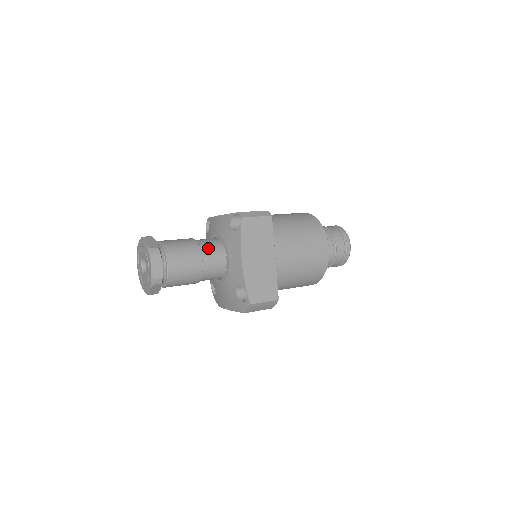
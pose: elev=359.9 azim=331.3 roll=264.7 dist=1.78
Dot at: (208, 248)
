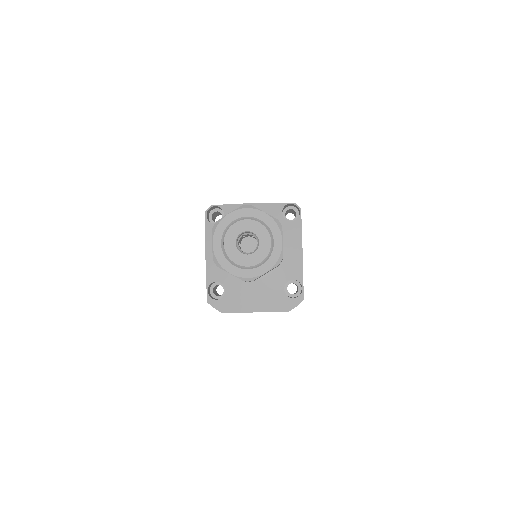
Dot at: occluded
